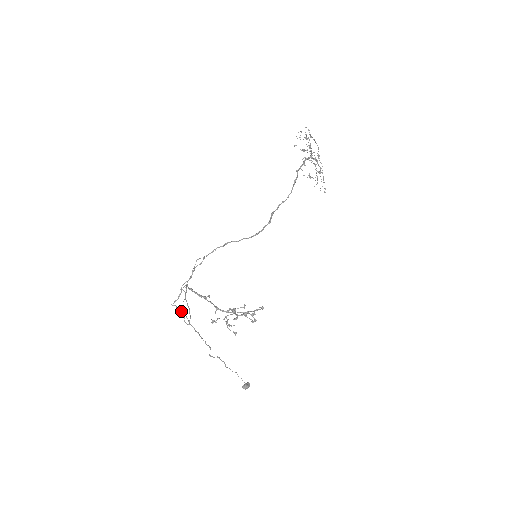
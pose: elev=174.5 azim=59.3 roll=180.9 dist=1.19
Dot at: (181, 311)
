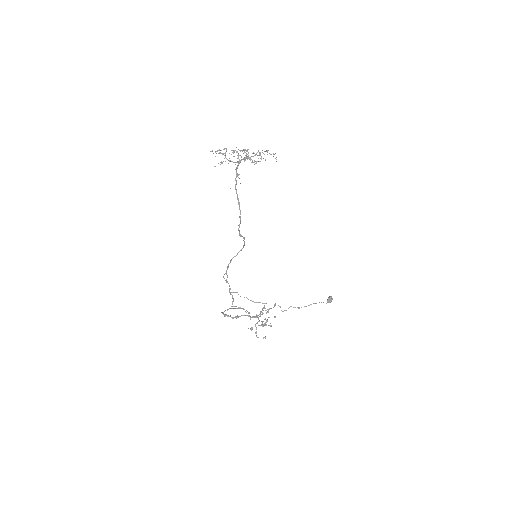
Dot at: occluded
